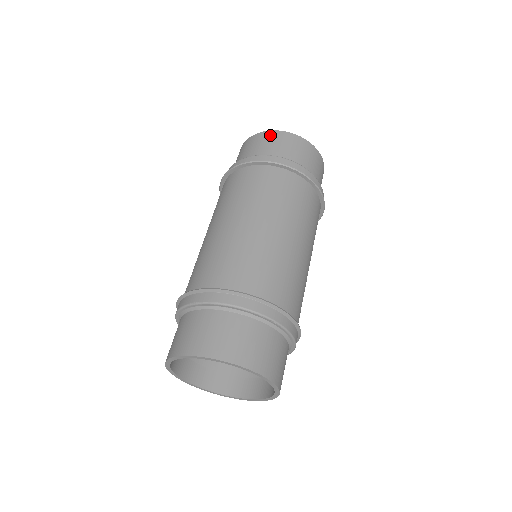
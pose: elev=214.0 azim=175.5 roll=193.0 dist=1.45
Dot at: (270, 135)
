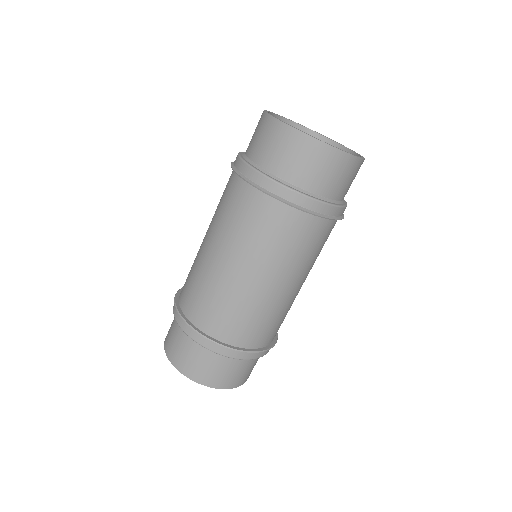
Dot at: (262, 120)
